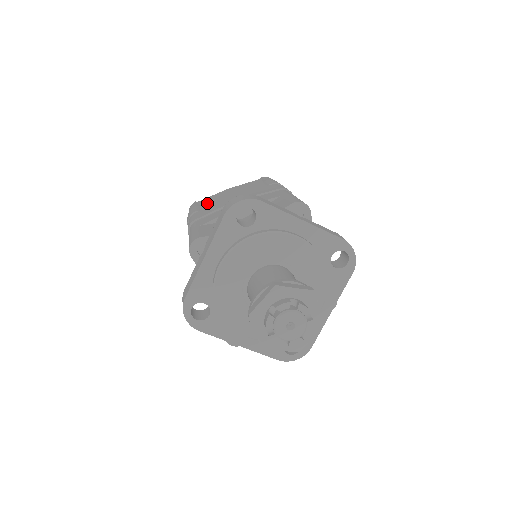
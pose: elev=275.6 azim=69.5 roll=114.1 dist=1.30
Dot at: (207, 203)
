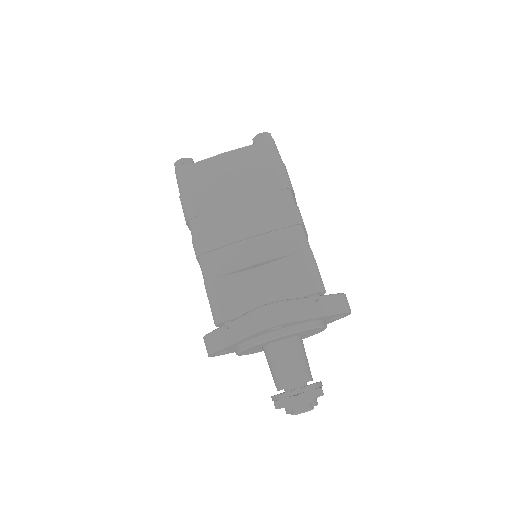
Dot at: (204, 192)
